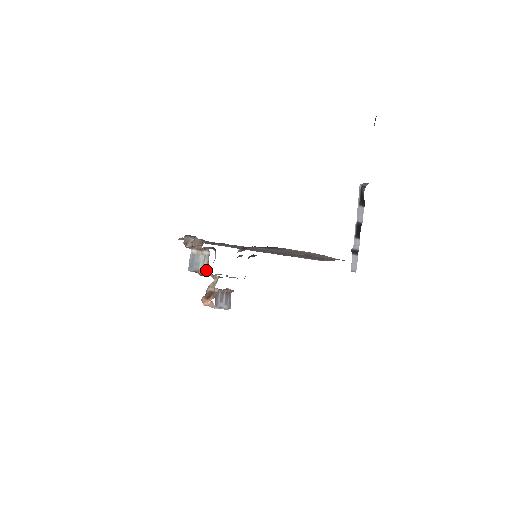
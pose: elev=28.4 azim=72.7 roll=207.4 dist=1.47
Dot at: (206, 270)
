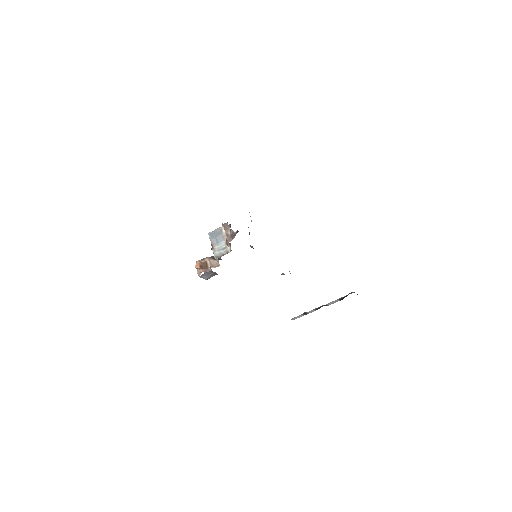
Dot at: (217, 257)
